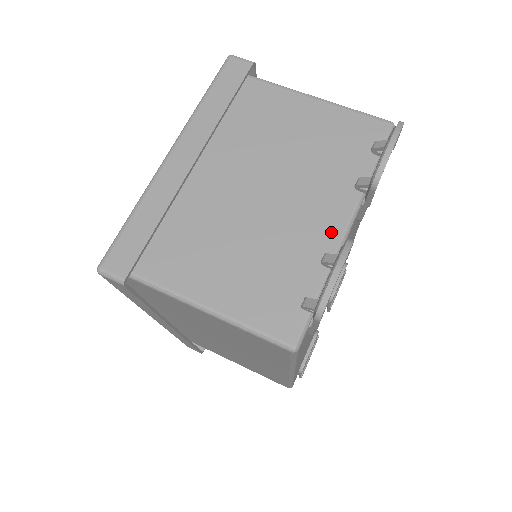
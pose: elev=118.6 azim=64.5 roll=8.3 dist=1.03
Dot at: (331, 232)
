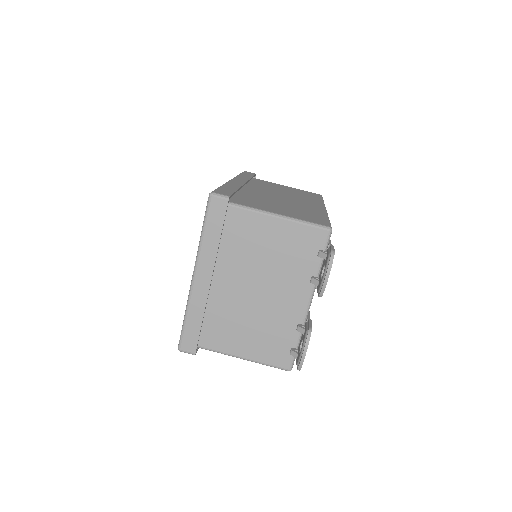
Dot at: (300, 309)
